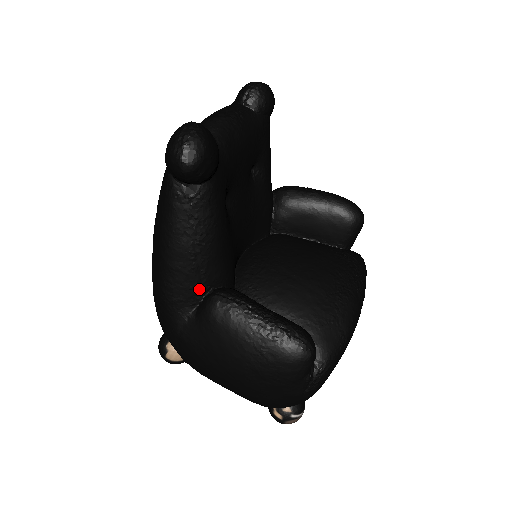
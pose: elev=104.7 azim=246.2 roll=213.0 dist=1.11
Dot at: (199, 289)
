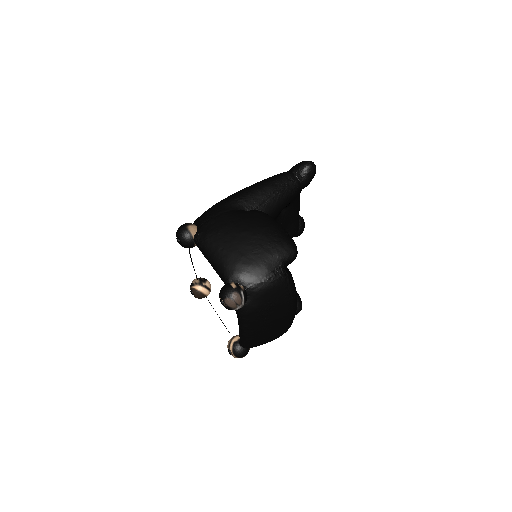
Dot at: (257, 206)
